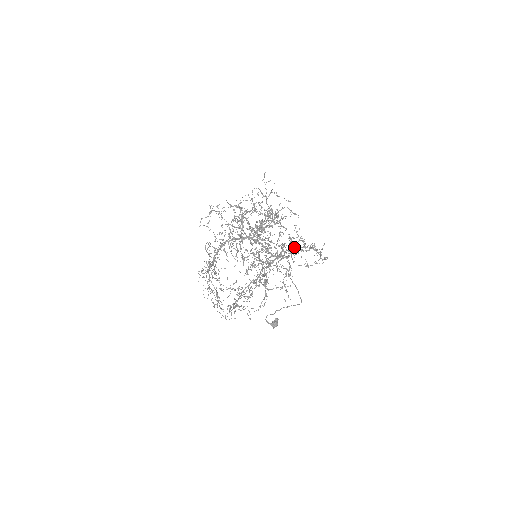
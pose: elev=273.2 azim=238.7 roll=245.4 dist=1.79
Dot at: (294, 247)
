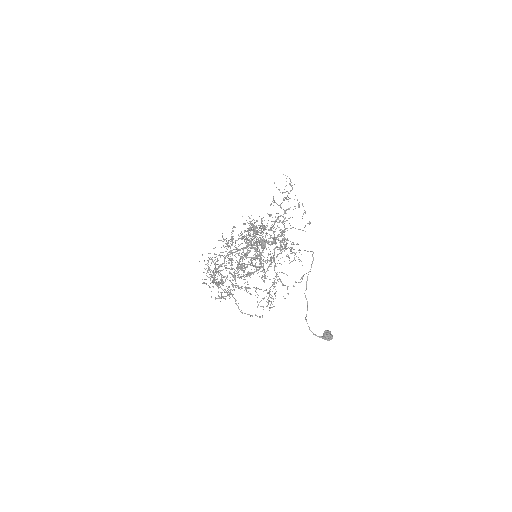
Dot at: occluded
